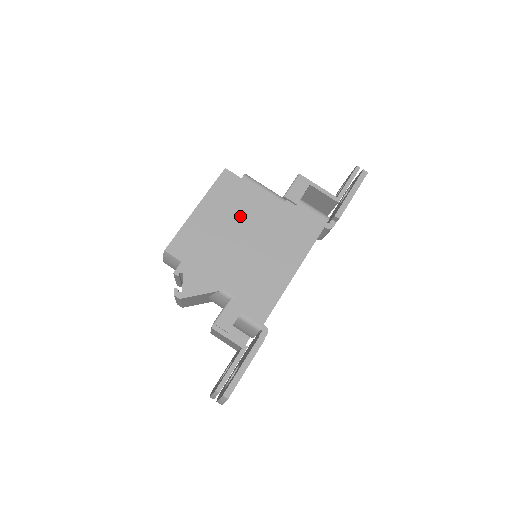
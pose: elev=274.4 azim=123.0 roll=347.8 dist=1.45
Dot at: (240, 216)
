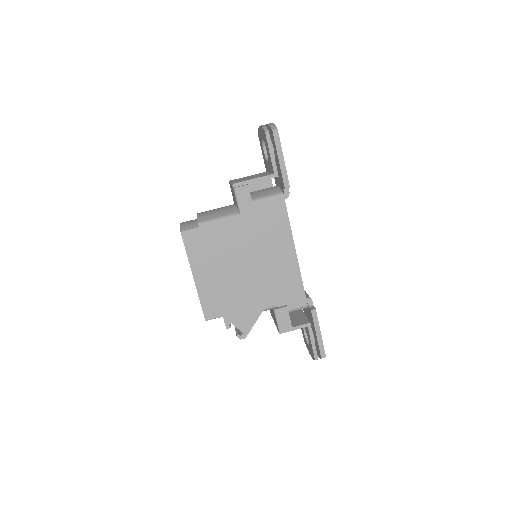
Dot at: (226, 255)
